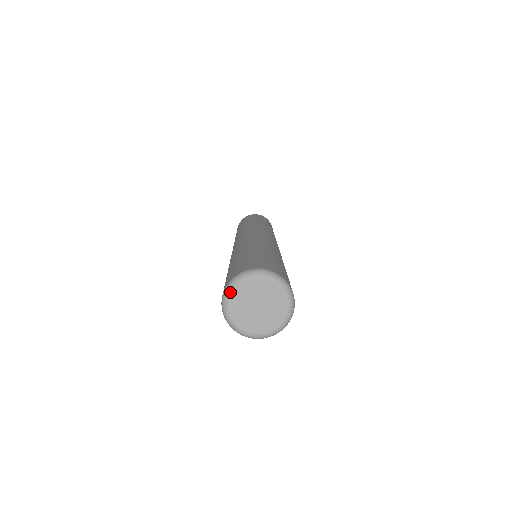
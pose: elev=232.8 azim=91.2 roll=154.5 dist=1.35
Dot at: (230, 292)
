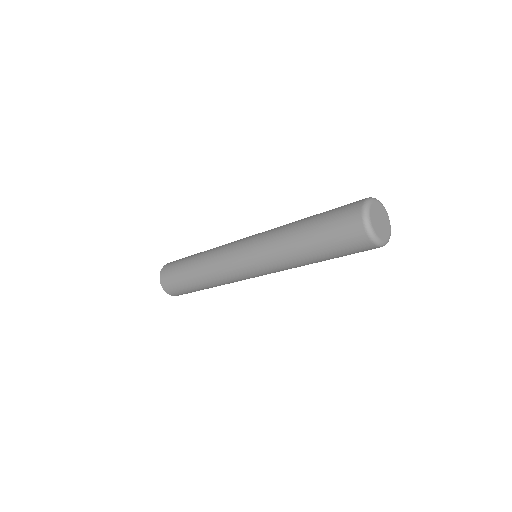
Dot at: (373, 200)
